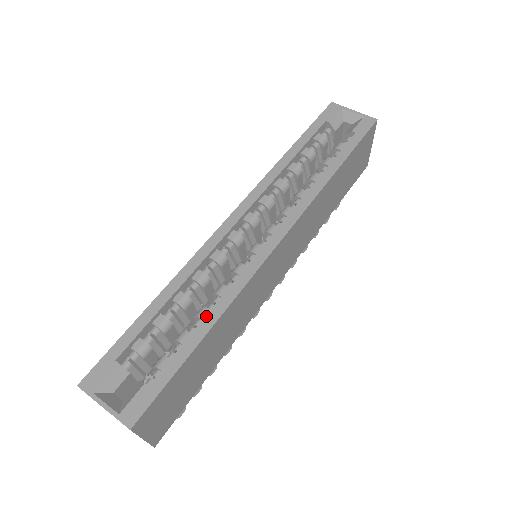
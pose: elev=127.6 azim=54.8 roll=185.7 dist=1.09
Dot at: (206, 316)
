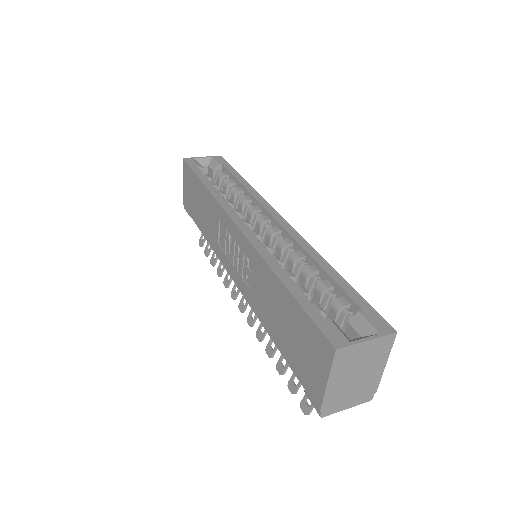
Dot at: (319, 264)
